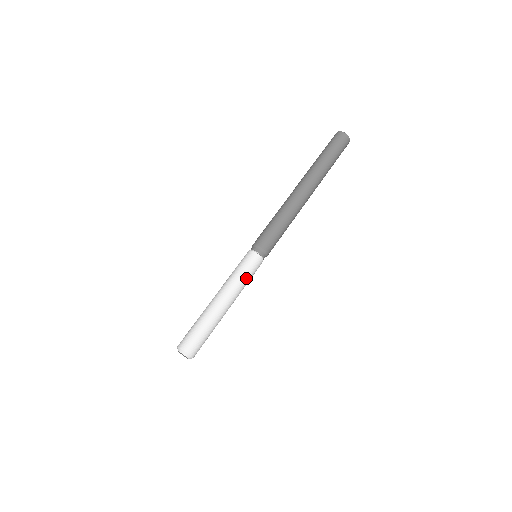
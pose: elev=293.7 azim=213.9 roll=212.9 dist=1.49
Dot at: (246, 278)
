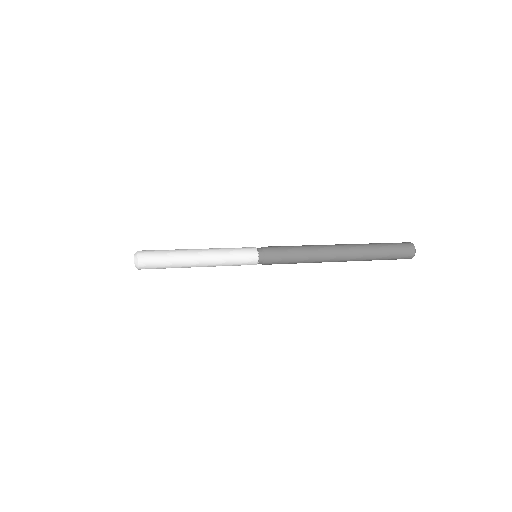
Dot at: (231, 250)
